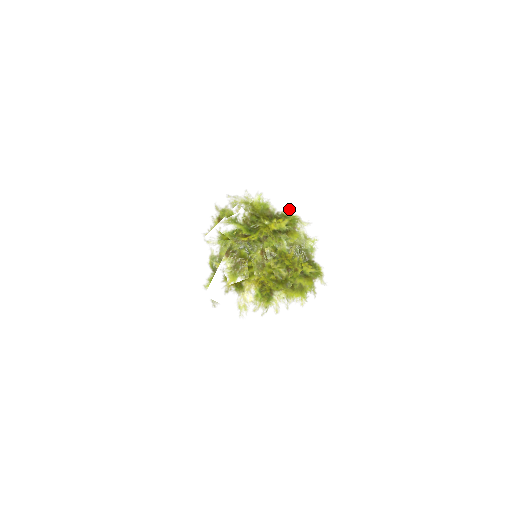
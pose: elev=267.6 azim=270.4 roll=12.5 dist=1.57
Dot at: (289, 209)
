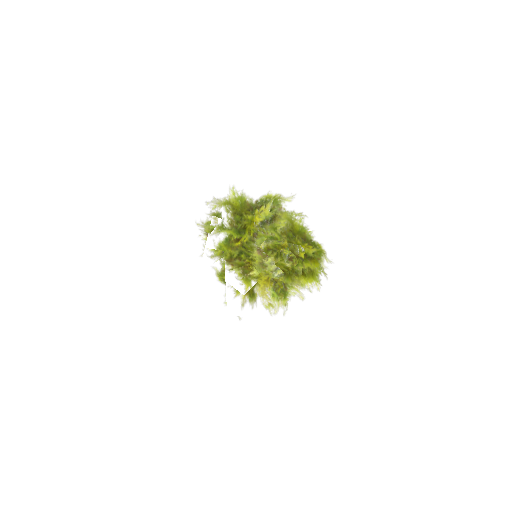
Dot at: (260, 199)
